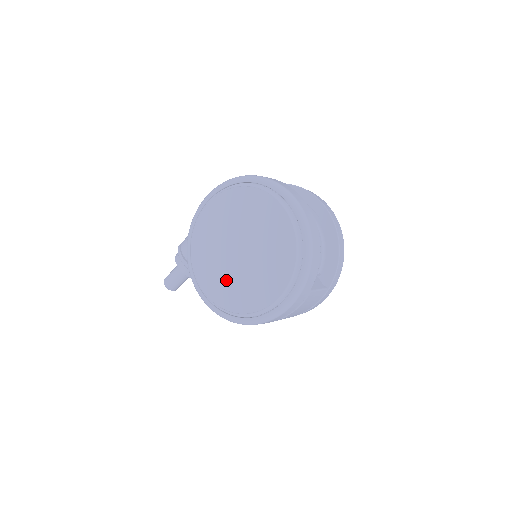
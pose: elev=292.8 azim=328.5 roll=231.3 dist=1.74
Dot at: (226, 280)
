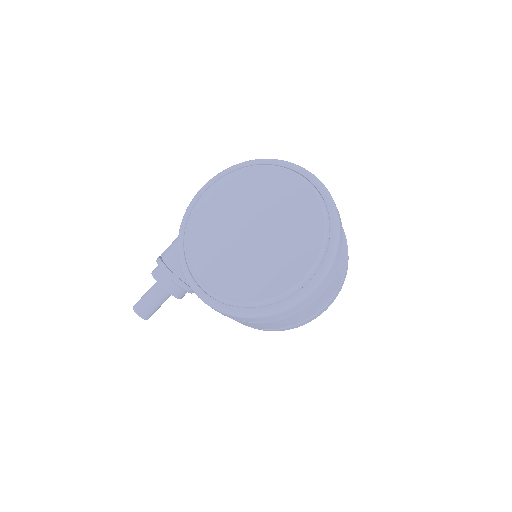
Dot at: (237, 267)
